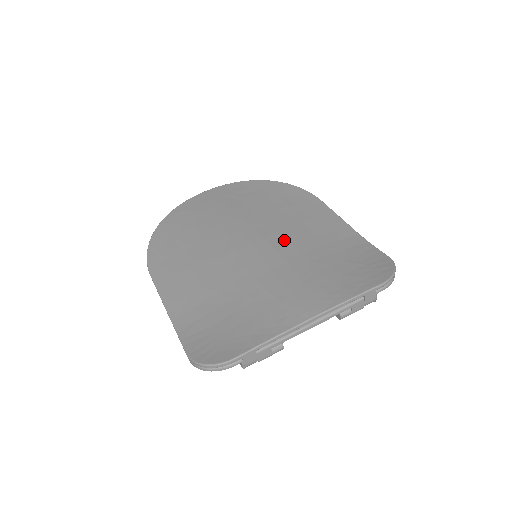
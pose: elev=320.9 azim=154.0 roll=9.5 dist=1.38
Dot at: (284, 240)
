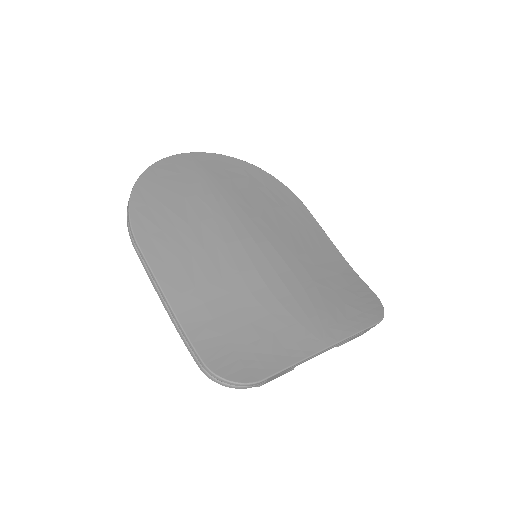
Dot at: (287, 248)
